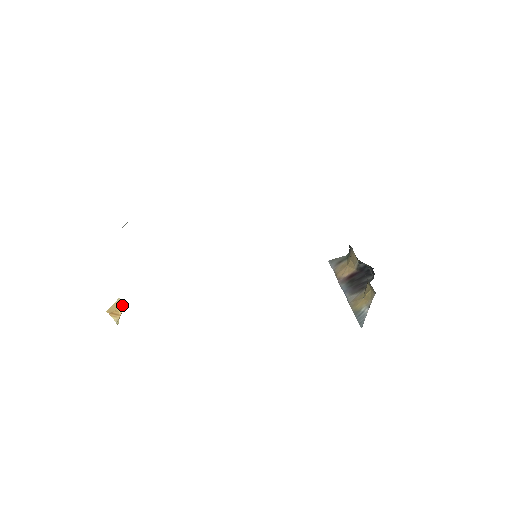
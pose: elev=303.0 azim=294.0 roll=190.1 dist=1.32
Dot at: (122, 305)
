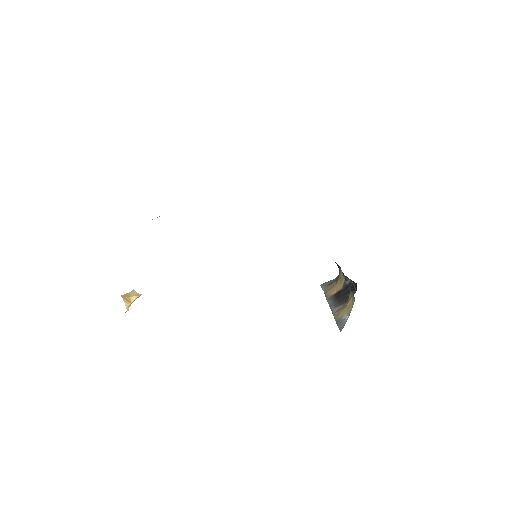
Dot at: (135, 295)
